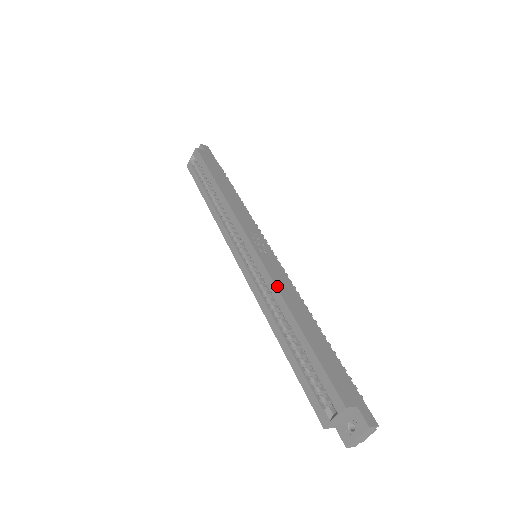
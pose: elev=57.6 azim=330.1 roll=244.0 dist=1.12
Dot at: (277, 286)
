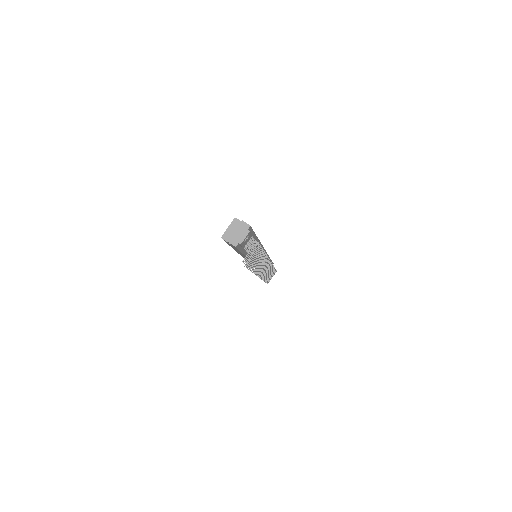
Dot at: occluded
